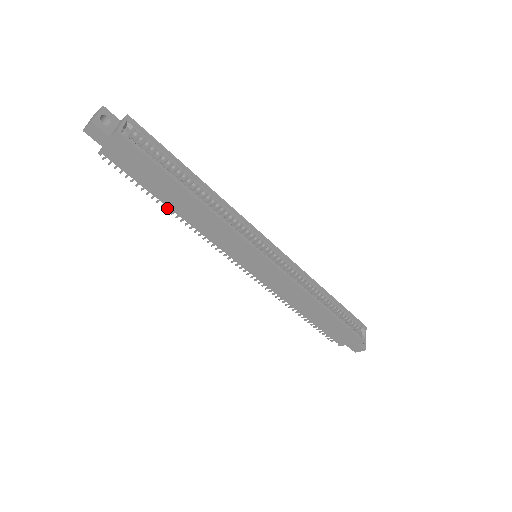
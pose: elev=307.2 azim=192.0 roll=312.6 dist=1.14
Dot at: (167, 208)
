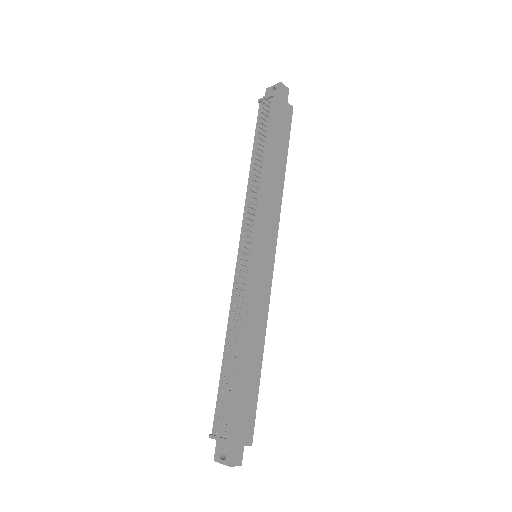
Dot at: (257, 157)
